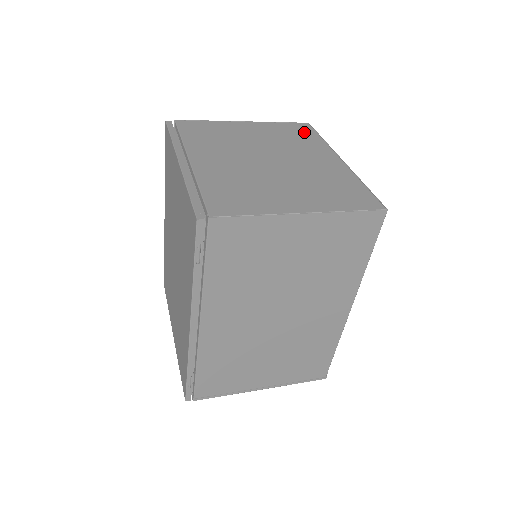
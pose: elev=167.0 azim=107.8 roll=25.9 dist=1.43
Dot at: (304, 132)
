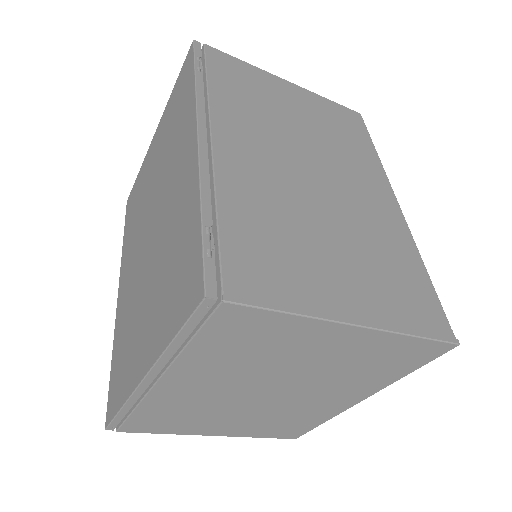
Dot at: occluded
